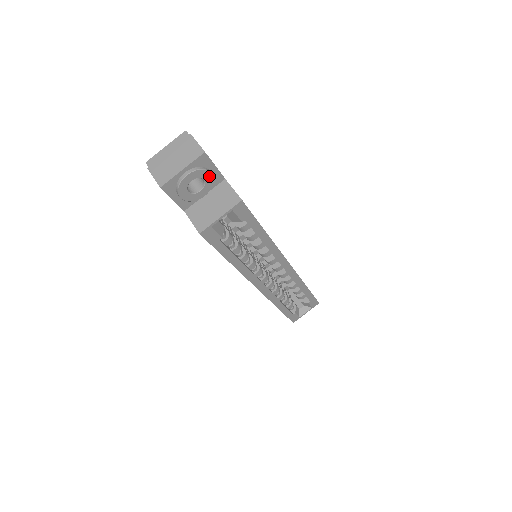
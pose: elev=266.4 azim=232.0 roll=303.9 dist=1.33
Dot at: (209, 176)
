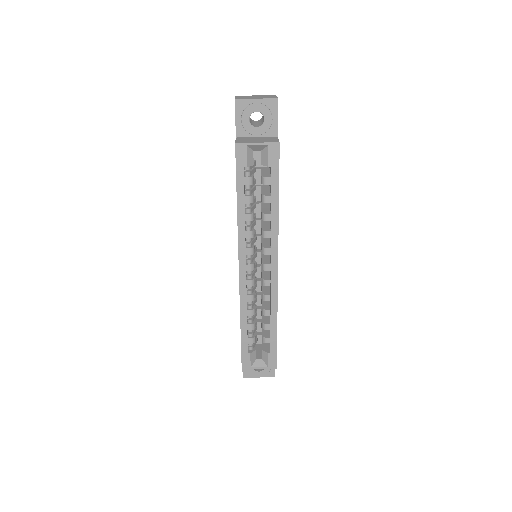
Dot at: (269, 120)
